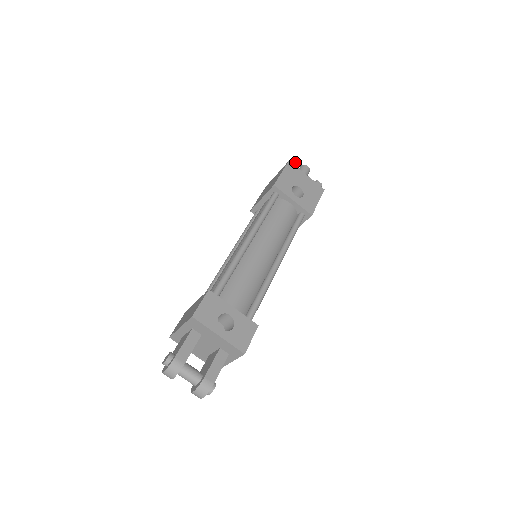
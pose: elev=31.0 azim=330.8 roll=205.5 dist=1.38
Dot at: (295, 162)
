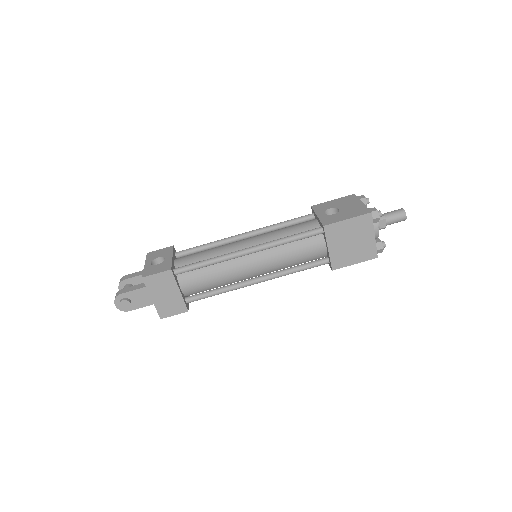
Dot at: (364, 196)
